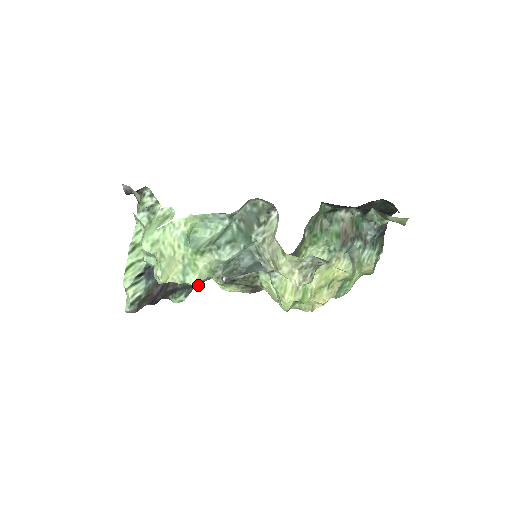
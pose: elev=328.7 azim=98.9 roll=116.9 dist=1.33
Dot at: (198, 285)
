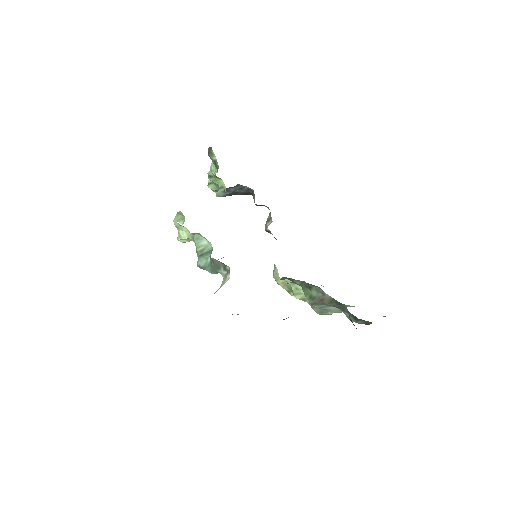
Dot at: occluded
